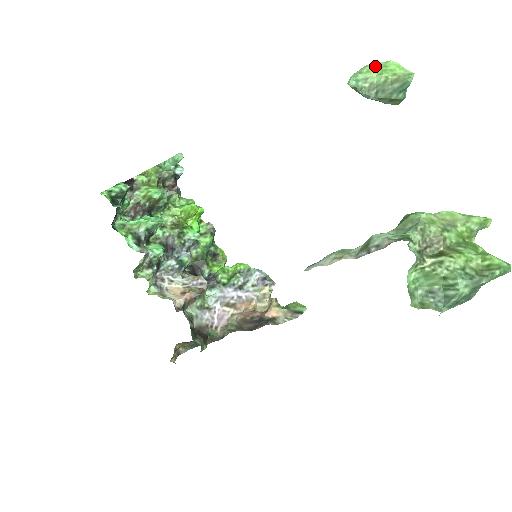
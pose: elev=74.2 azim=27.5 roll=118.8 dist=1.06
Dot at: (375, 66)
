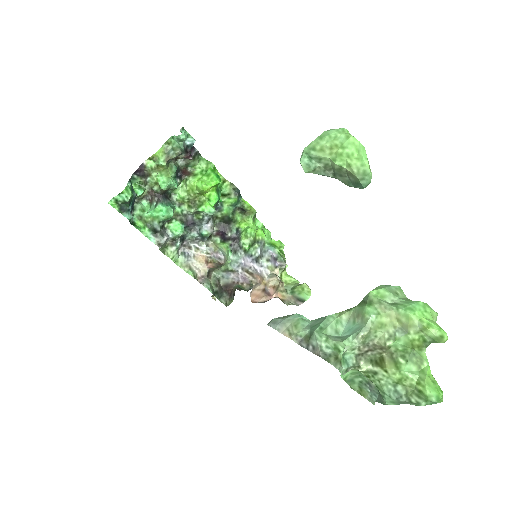
Dot at: (331, 143)
